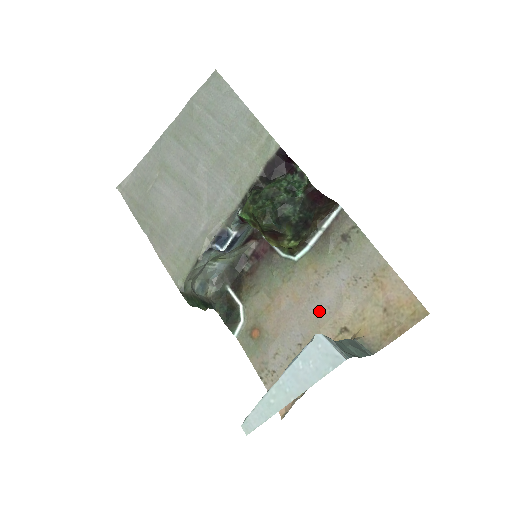
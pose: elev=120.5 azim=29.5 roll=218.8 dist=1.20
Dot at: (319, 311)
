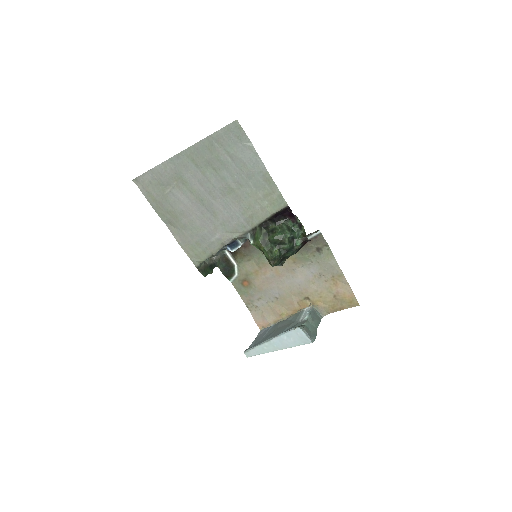
Dot at: (293, 285)
